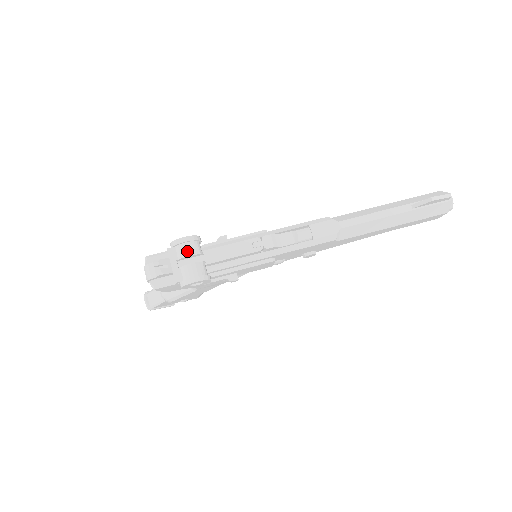
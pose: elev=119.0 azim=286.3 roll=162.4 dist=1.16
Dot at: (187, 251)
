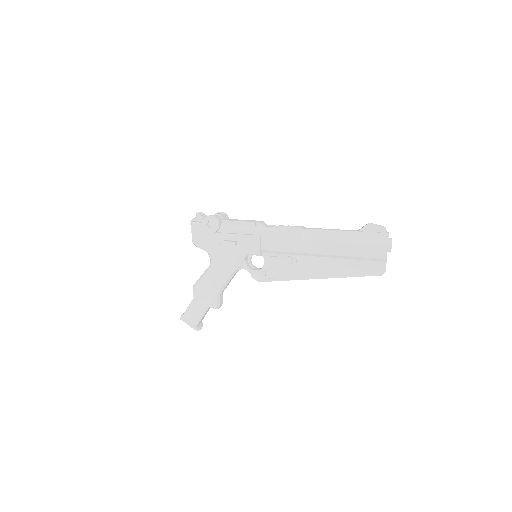
Dot at: (218, 214)
